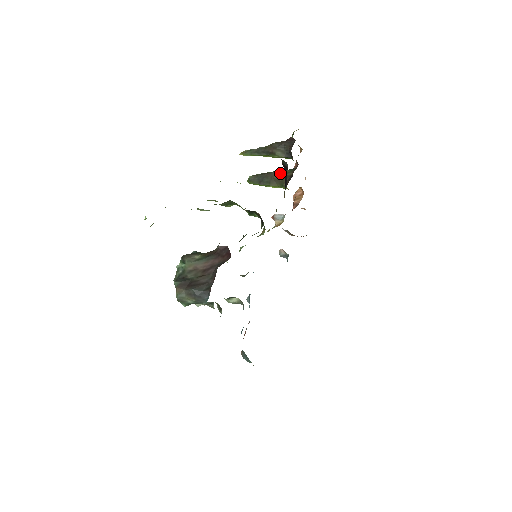
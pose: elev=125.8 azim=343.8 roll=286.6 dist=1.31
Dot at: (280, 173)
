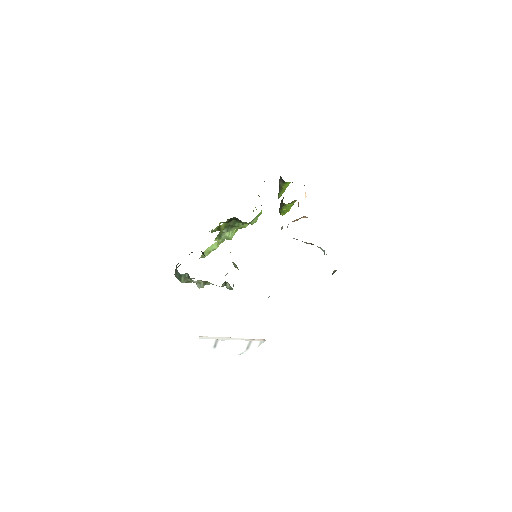
Dot at: occluded
